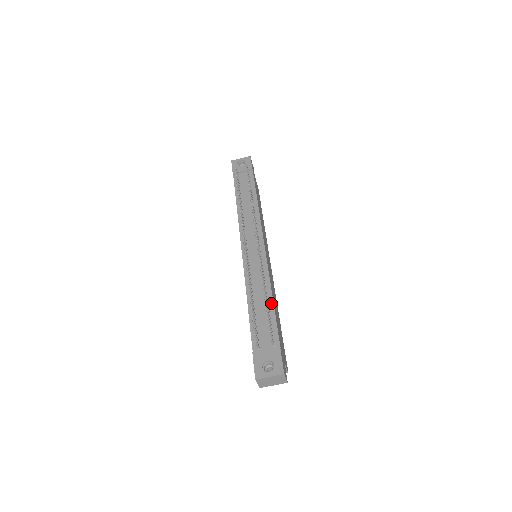
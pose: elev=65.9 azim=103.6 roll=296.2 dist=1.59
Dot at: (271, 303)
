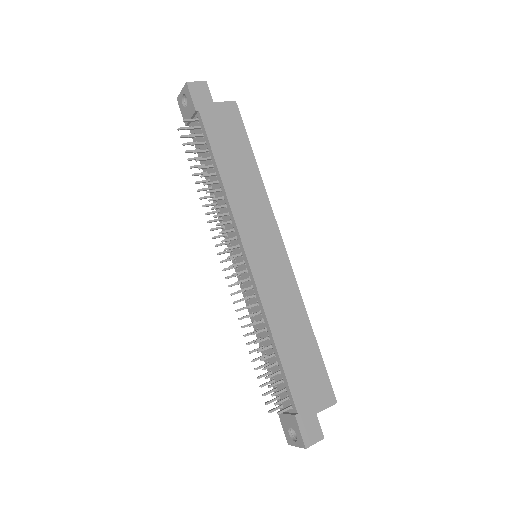
Dot at: (275, 351)
